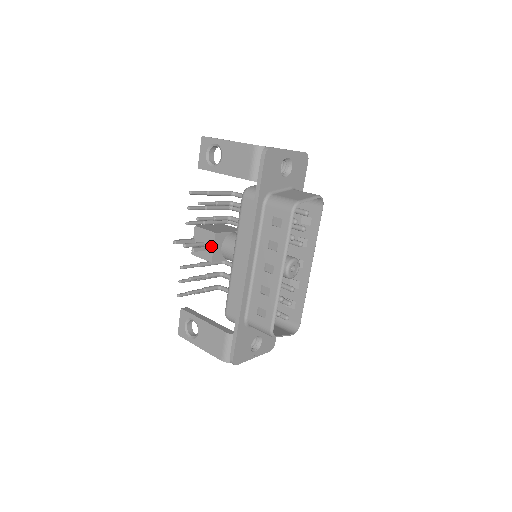
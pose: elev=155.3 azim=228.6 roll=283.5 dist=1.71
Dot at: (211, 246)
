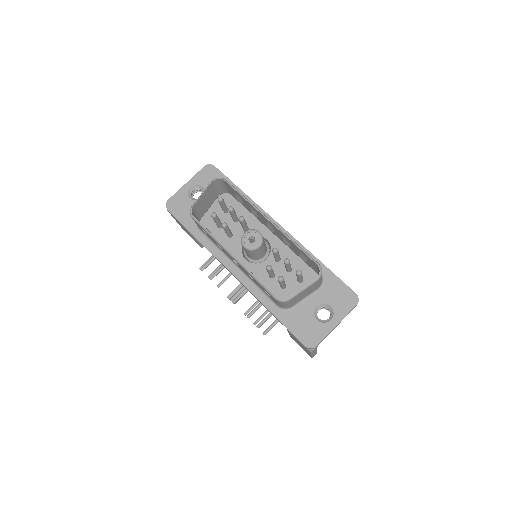
Dot at: occluded
